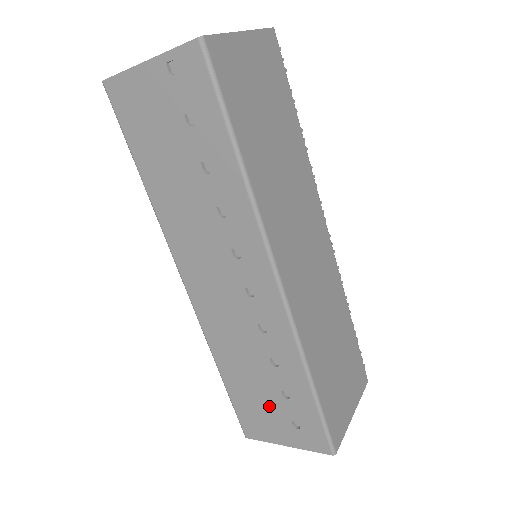
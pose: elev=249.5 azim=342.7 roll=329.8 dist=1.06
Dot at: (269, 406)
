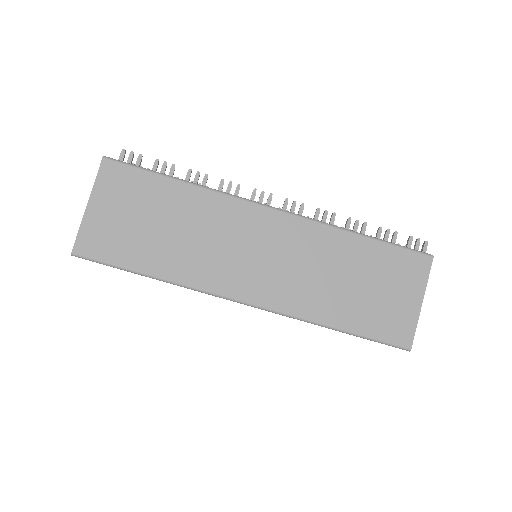
Dot at: occluded
